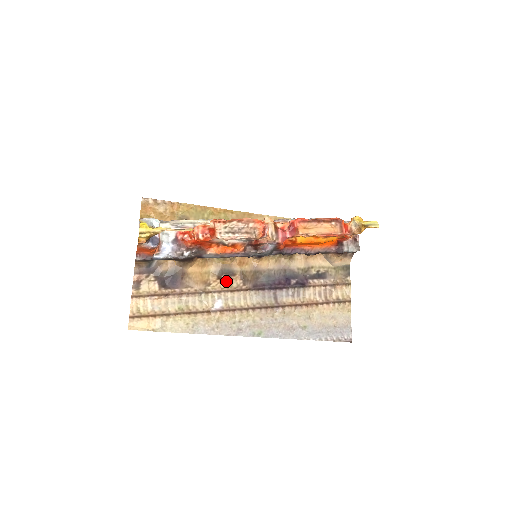
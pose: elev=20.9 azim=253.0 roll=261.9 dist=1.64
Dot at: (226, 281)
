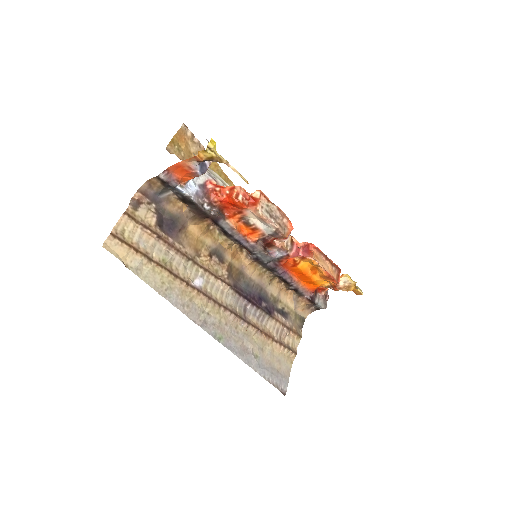
Dot at: (214, 263)
